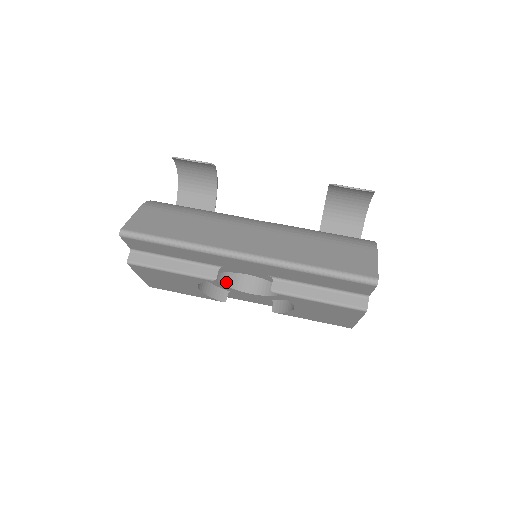
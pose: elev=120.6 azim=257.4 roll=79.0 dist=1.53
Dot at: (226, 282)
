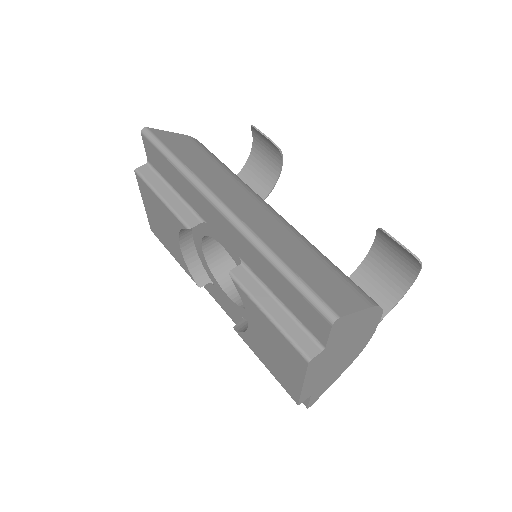
Dot at: (213, 265)
